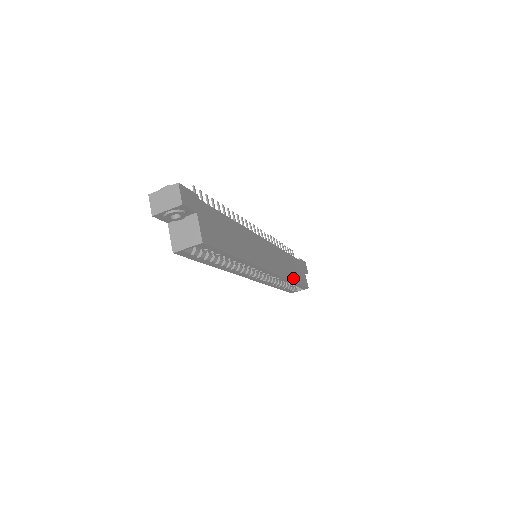
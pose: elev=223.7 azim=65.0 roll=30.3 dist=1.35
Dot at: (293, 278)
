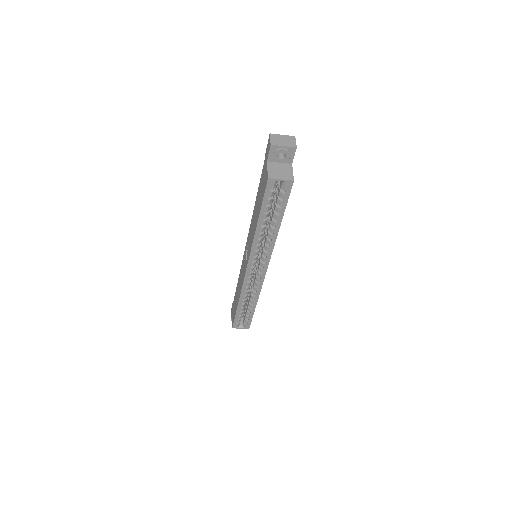
Dot at: occluded
